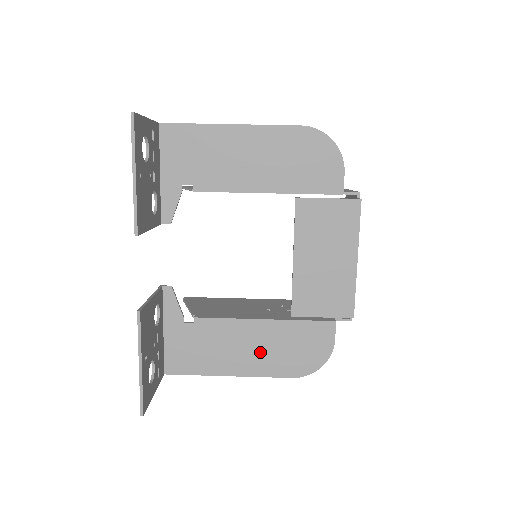
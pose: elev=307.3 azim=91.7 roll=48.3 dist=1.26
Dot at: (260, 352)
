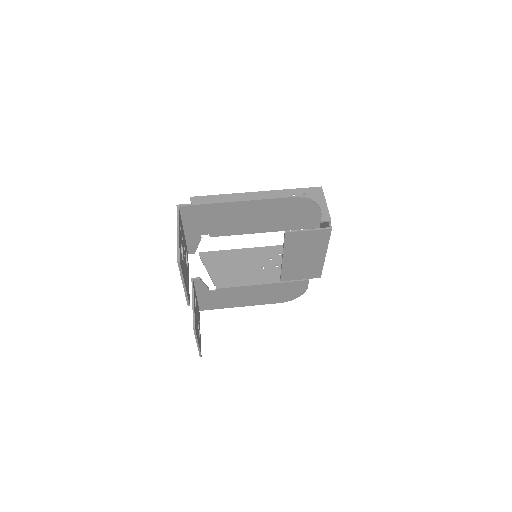
Dot at: (260, 296)
